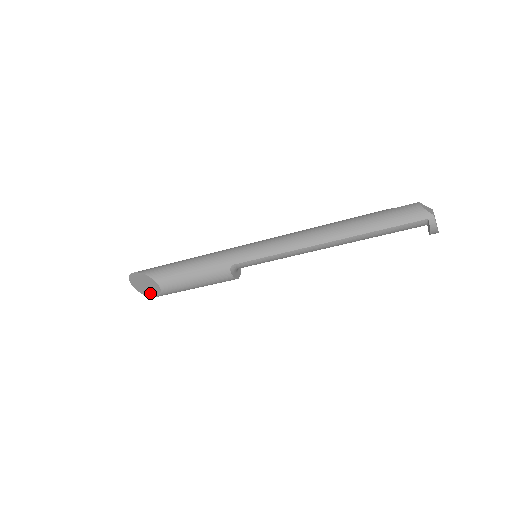
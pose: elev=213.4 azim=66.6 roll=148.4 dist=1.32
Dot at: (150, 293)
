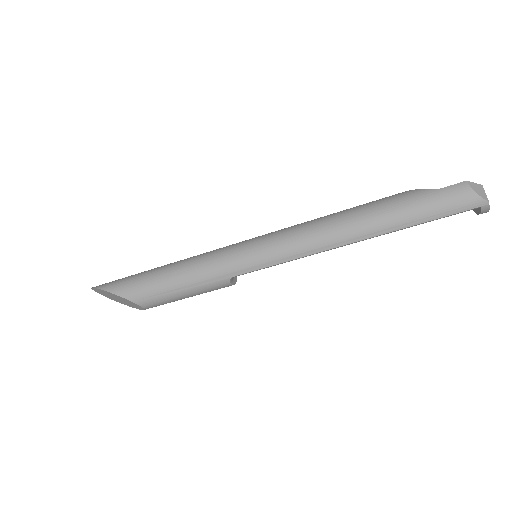
Dot at: (127, 305)
